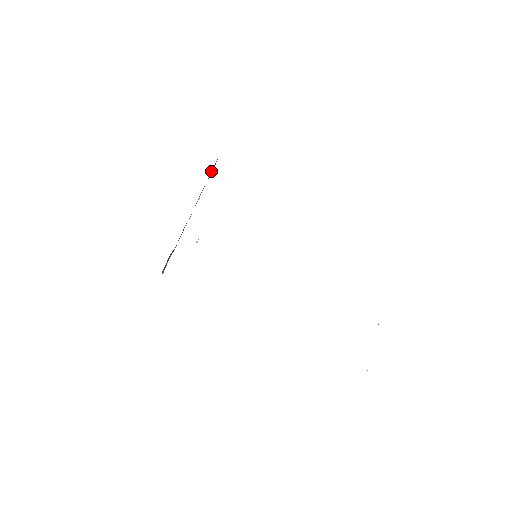
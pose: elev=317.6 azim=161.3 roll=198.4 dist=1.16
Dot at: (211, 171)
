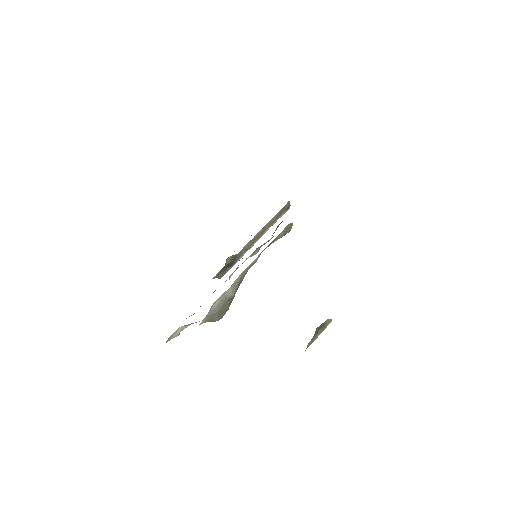
Dot at: (282, 213)
